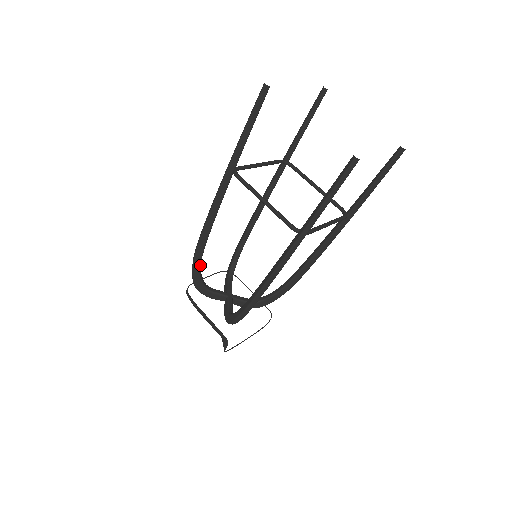
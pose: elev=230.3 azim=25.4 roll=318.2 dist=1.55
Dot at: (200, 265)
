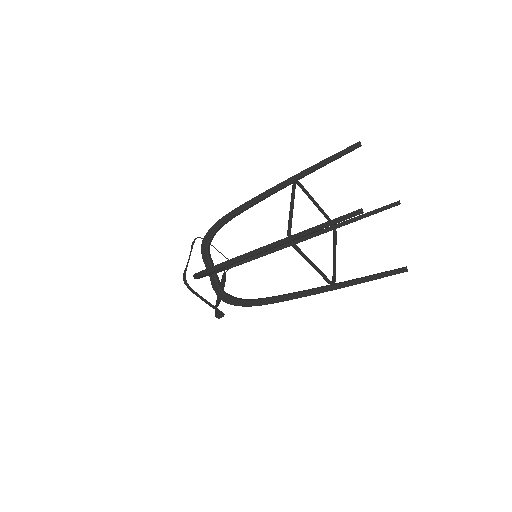
Dot at: occluded
